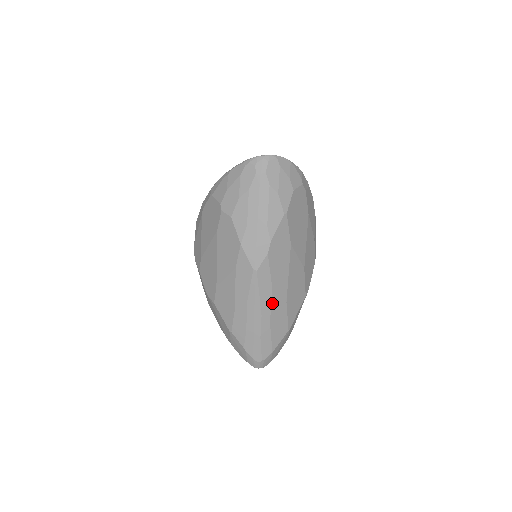
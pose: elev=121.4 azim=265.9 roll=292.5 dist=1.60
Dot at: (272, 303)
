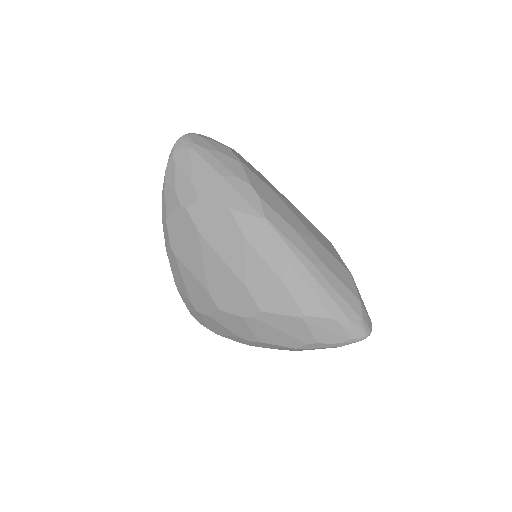
Dot at: (309, 245)
